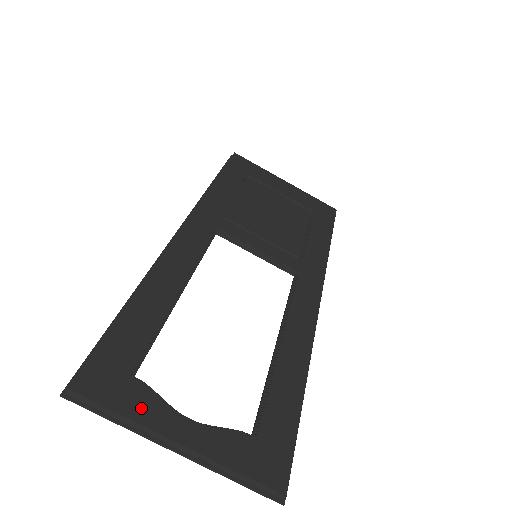
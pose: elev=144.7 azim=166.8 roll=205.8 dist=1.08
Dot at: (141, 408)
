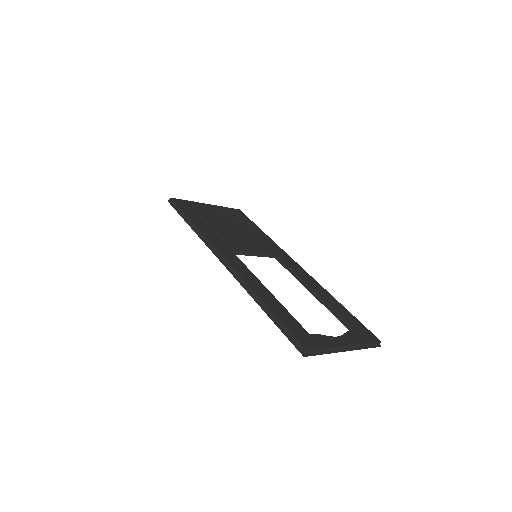
Dot at: (327, 342)
